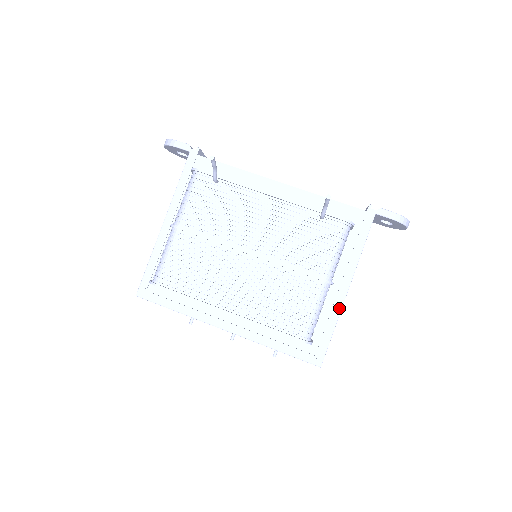
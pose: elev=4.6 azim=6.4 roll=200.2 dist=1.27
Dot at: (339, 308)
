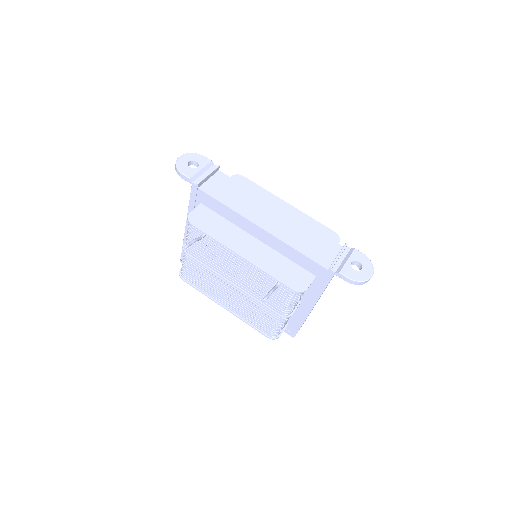
Dot at: (305, 316)
